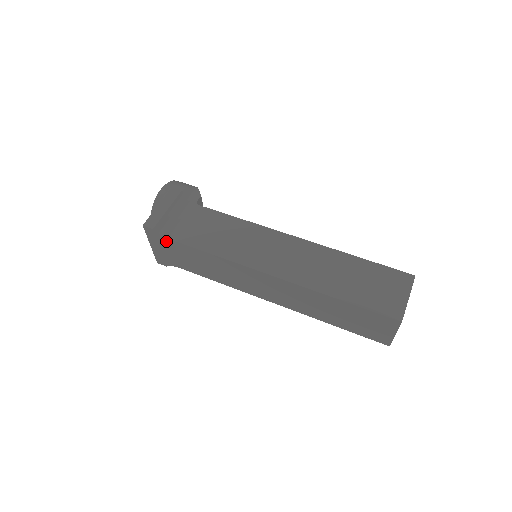
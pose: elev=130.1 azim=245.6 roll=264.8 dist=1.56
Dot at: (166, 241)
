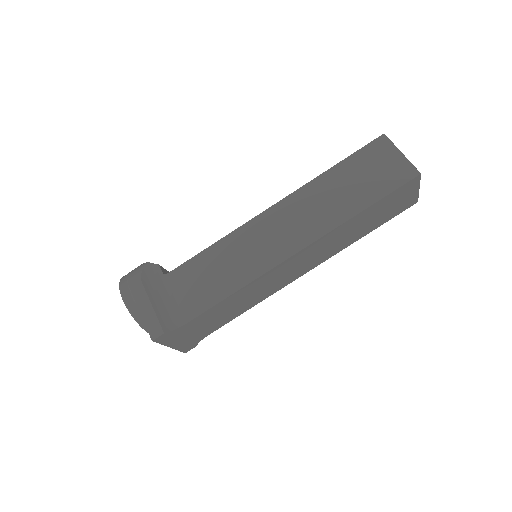
Dot at: (183, 329)
